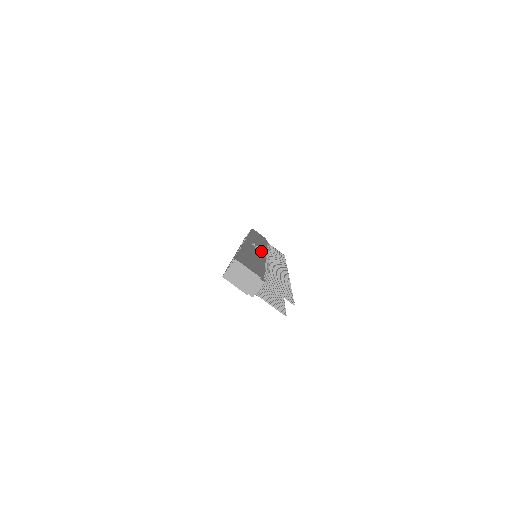
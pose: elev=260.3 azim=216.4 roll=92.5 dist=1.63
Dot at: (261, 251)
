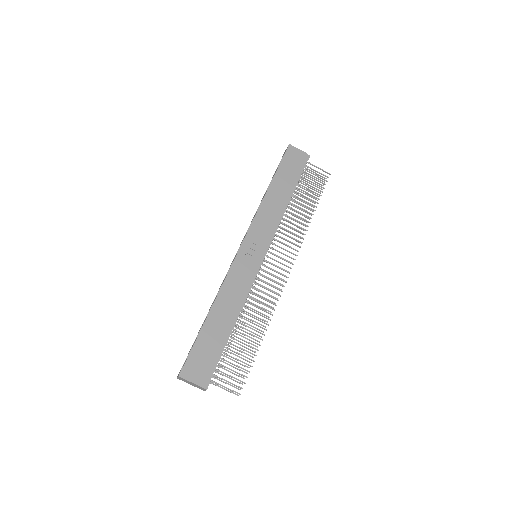
Dot at: (255, 260)
